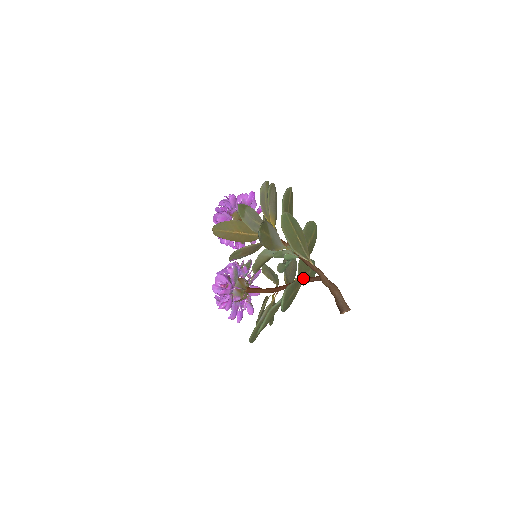
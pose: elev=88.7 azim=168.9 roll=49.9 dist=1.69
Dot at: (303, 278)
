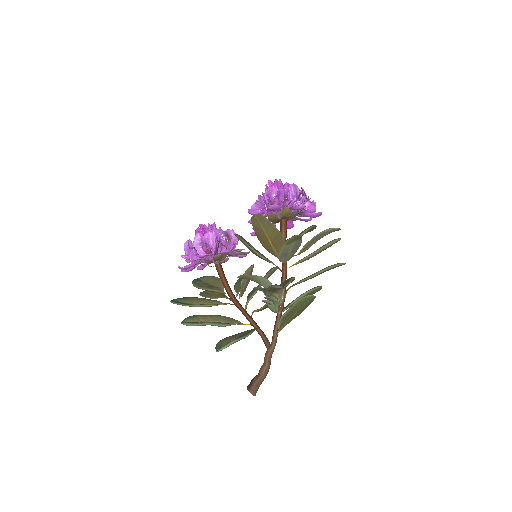
Dot at: (261, 310)
